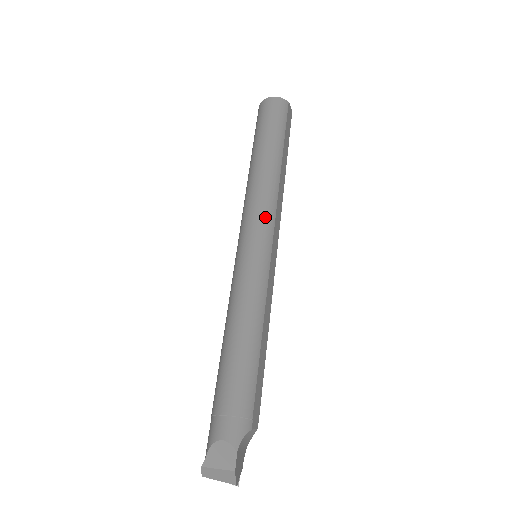
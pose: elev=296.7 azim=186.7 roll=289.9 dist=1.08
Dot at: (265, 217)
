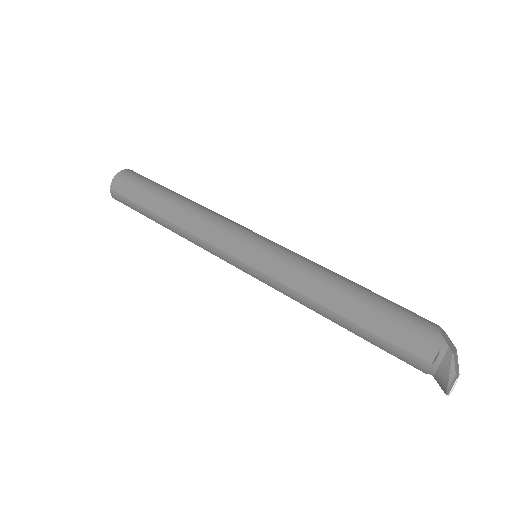
Dot at: occluded
